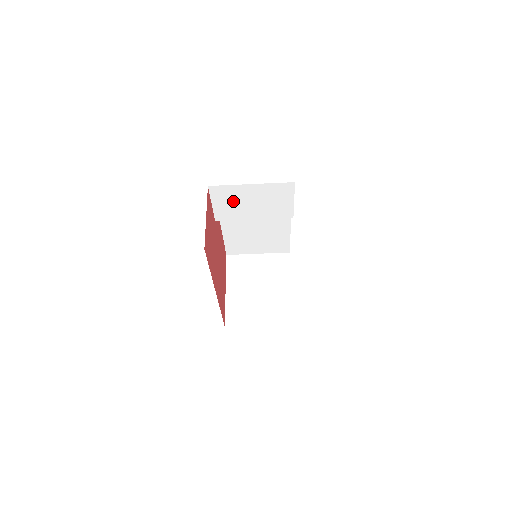
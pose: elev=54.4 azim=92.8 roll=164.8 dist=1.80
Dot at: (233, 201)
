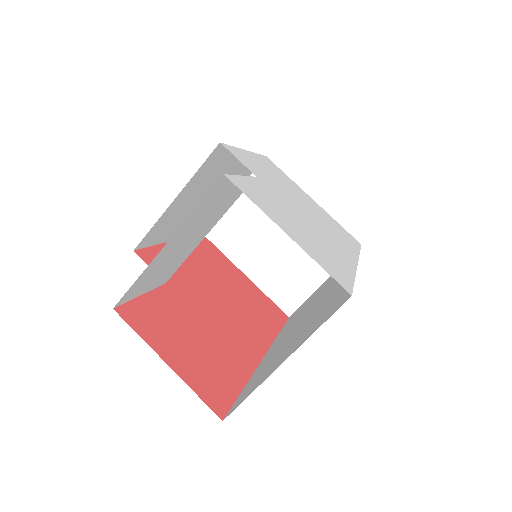
Dot at: (163, 266)
